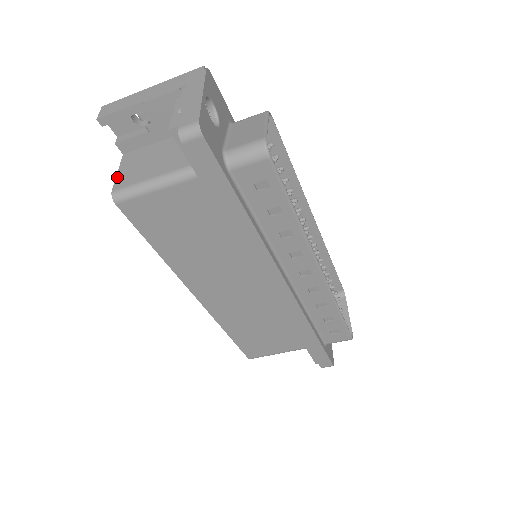
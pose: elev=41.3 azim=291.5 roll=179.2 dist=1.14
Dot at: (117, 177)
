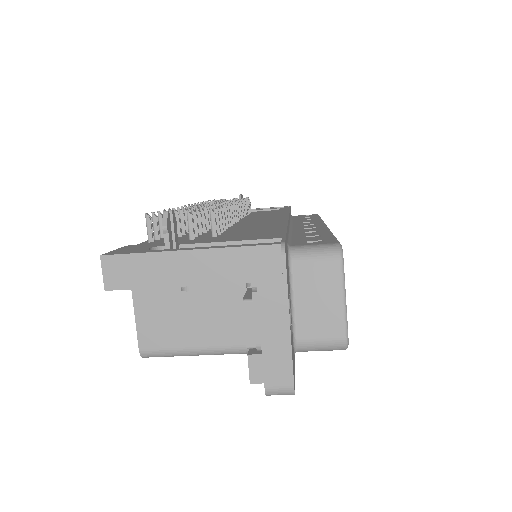
Dot at: (138, 325)
